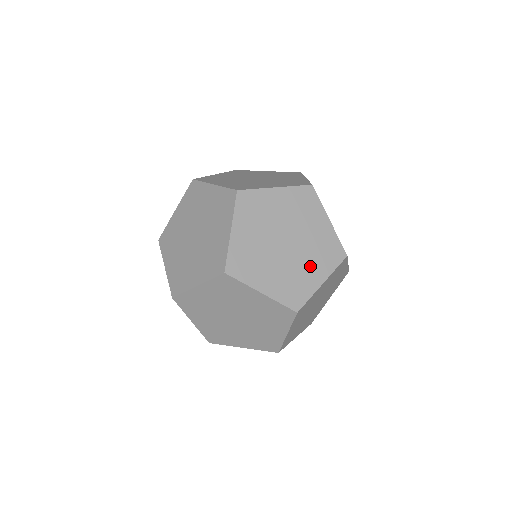
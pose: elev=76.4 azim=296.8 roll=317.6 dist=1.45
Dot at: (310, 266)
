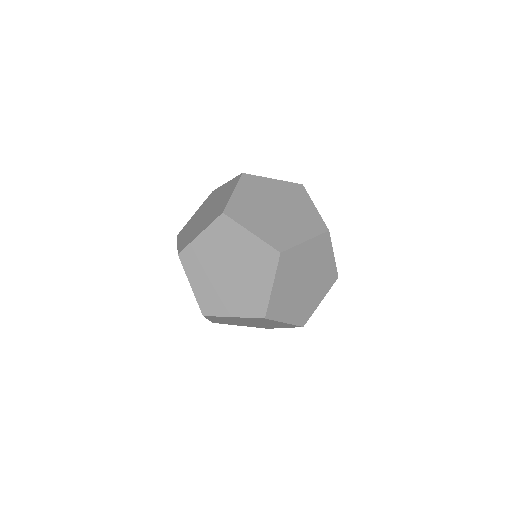
Dot at: (323, 264)
